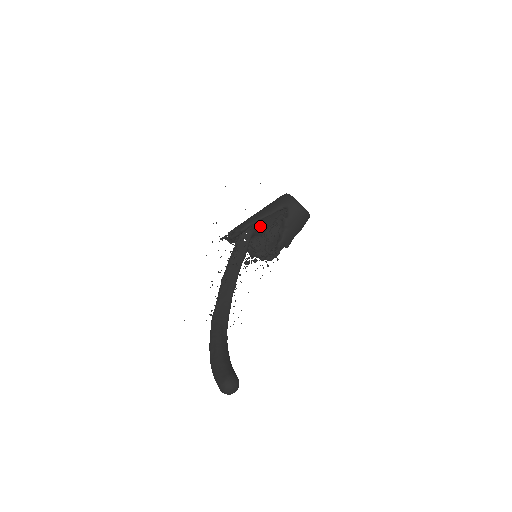
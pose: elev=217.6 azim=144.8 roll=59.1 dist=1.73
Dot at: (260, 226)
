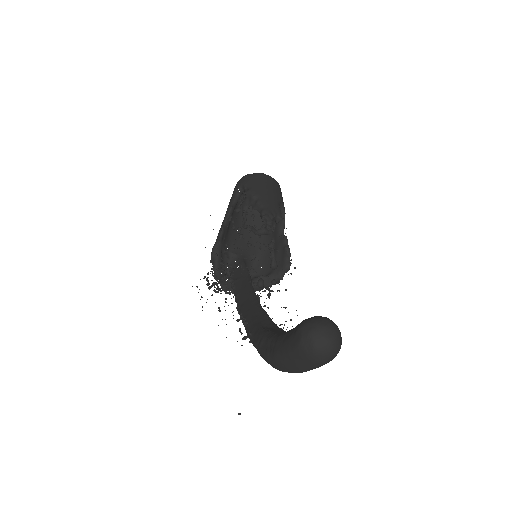
Dot at: (227, 219)
